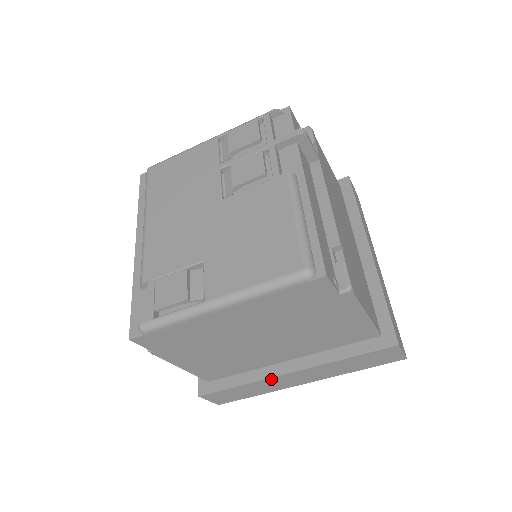
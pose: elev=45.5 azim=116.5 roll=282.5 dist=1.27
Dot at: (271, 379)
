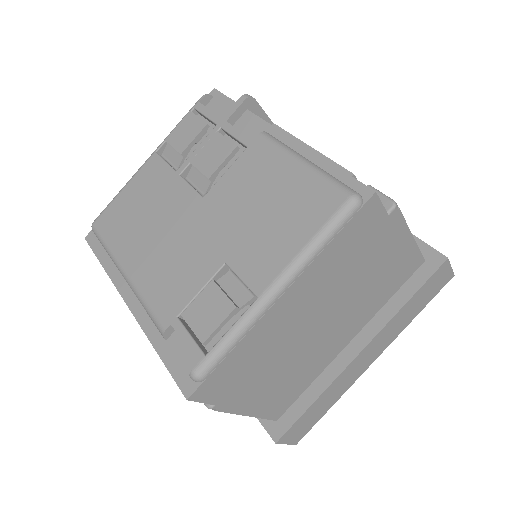
Dot at: (343, 373)
